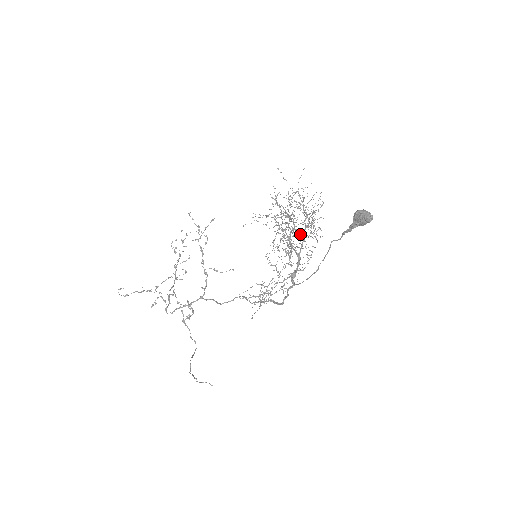
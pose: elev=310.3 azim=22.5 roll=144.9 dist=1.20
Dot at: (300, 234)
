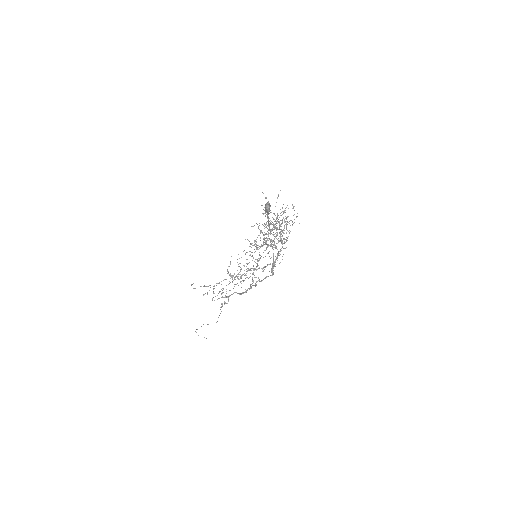
Dot at: (286, 240)
